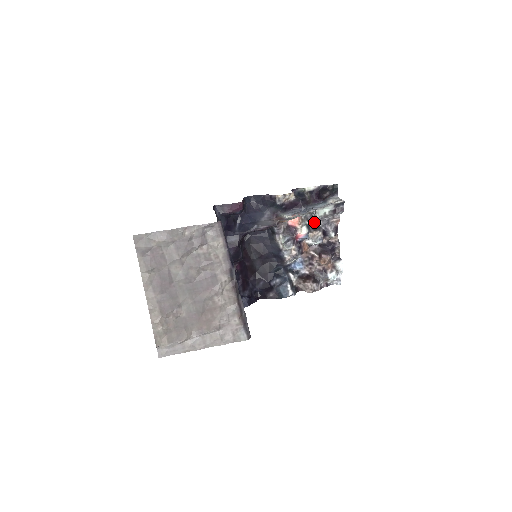
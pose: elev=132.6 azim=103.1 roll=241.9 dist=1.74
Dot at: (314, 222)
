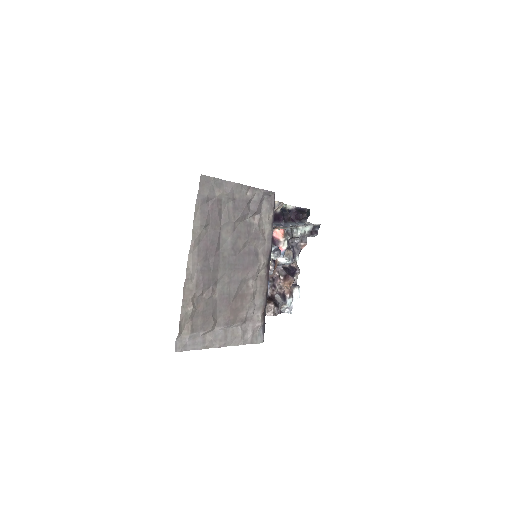
Dot at: occluded
